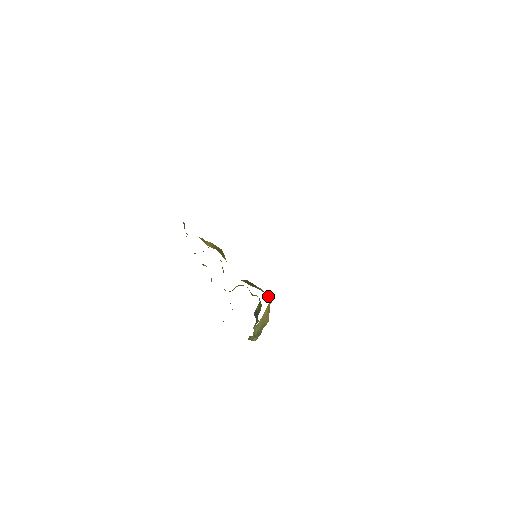
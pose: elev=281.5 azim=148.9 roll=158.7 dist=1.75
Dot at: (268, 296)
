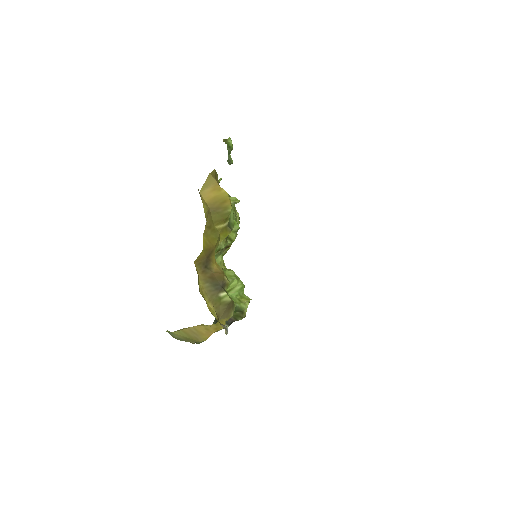
Dot at: (221, 315)
